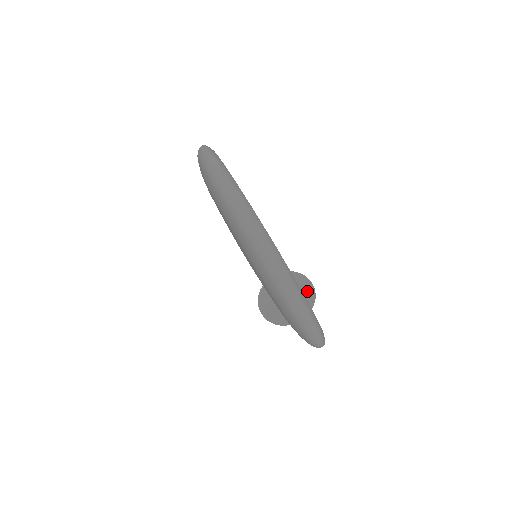
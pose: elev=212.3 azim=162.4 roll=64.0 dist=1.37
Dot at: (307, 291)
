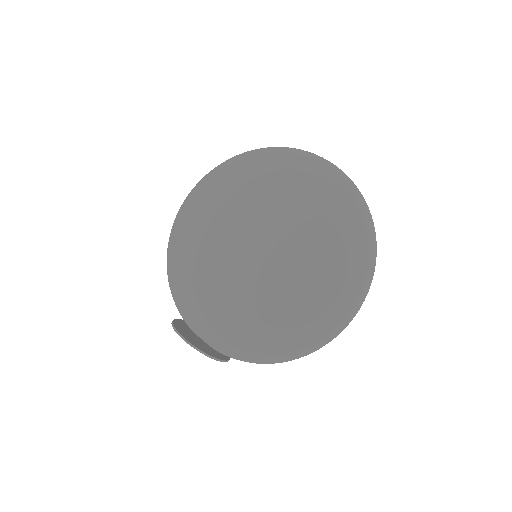
Dot at: occluded
